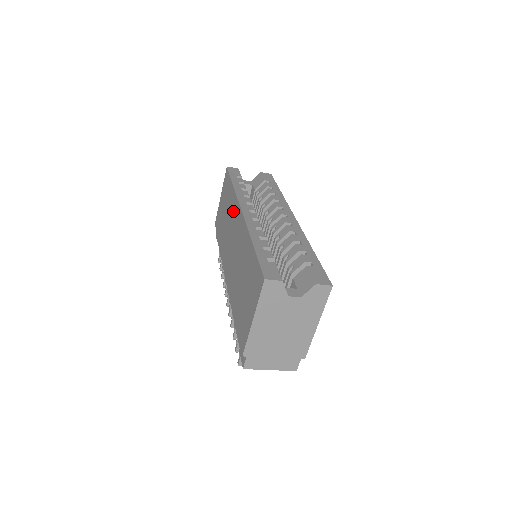
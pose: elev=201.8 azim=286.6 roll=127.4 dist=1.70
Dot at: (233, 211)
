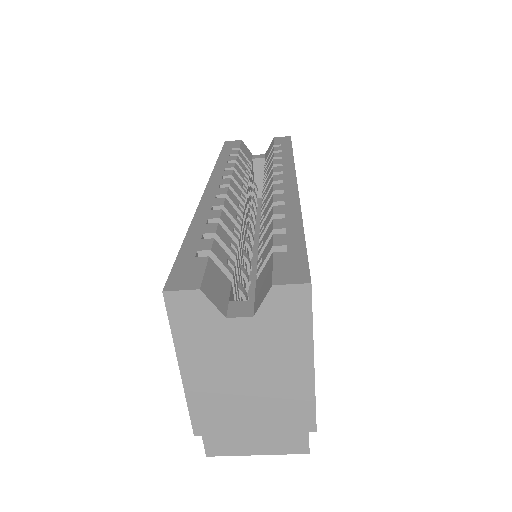
Dot at: occluded
